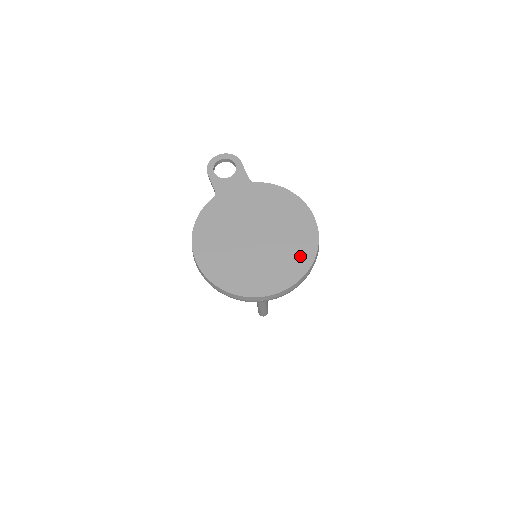
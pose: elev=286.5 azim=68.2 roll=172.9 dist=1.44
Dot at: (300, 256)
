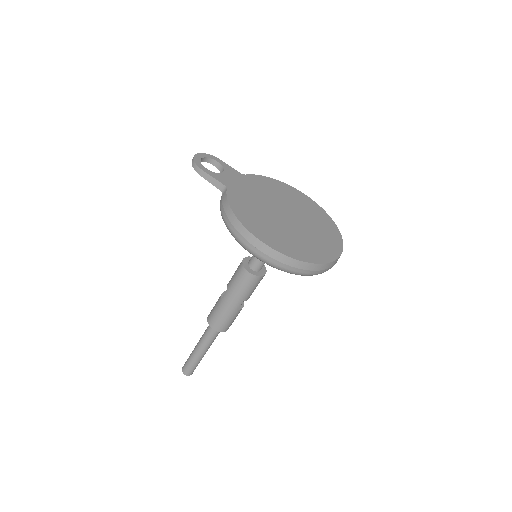
Dot at: (327, 224)
